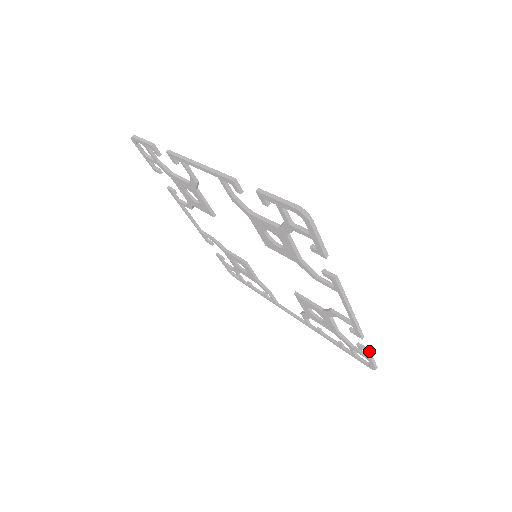
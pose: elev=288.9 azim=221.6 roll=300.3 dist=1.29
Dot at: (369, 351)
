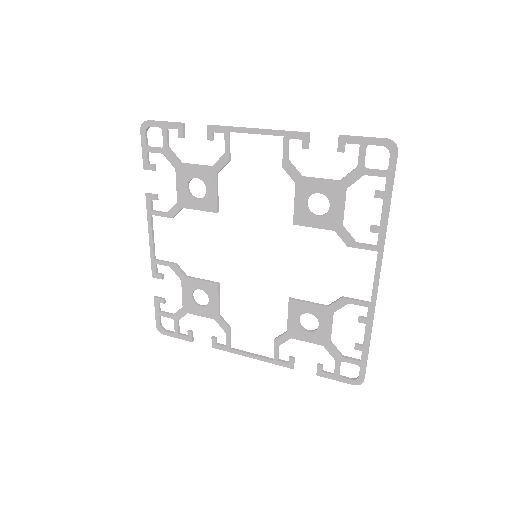
Dot at: (341, 136)
